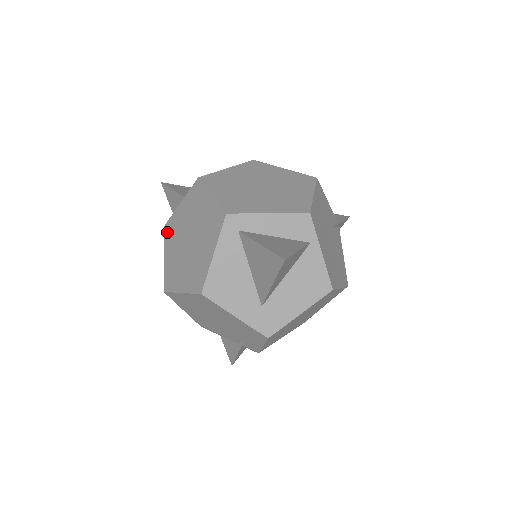
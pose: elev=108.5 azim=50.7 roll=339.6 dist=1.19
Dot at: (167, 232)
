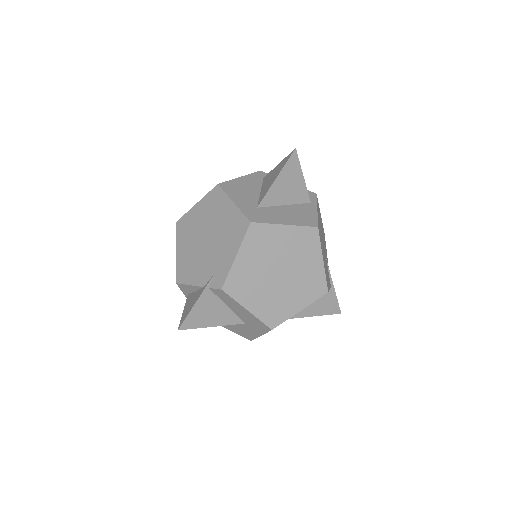
Dot at: occluded
